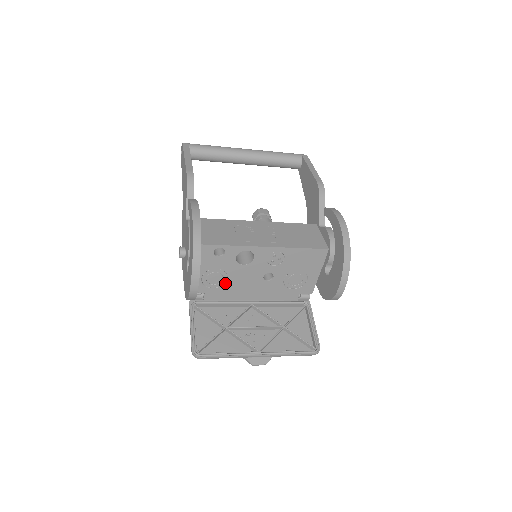
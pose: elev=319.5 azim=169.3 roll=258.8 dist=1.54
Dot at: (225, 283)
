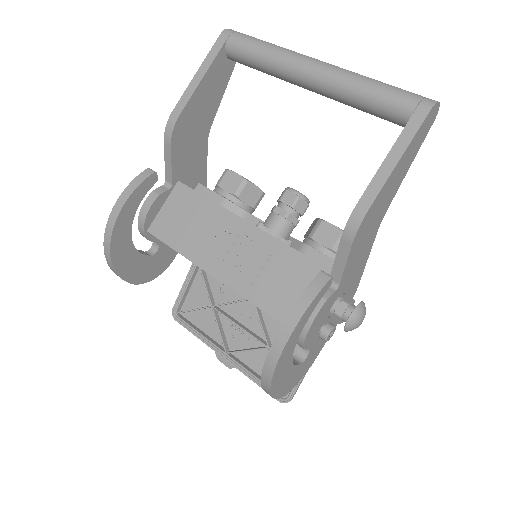
Dot at: occluded
